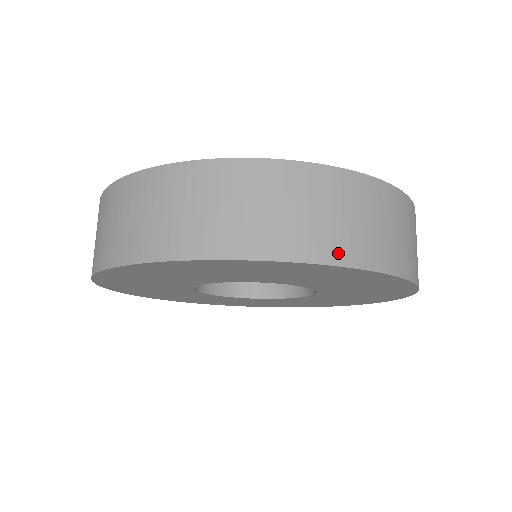
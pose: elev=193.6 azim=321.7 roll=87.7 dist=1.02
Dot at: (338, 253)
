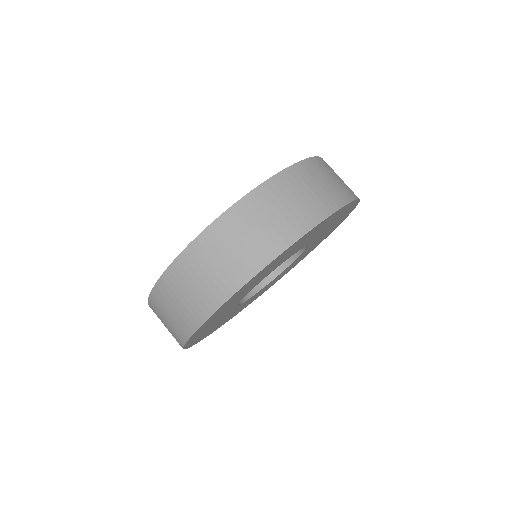
Dot at: occluded
